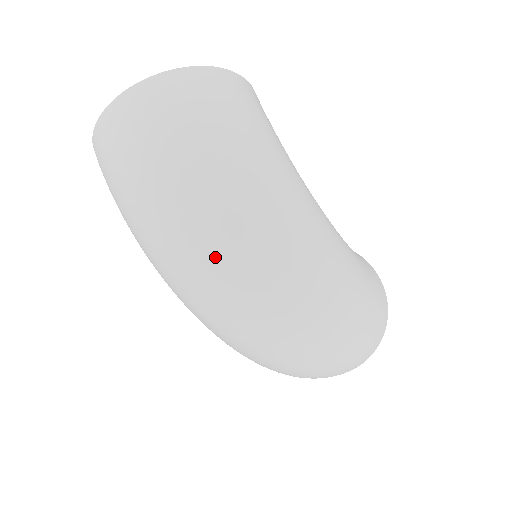
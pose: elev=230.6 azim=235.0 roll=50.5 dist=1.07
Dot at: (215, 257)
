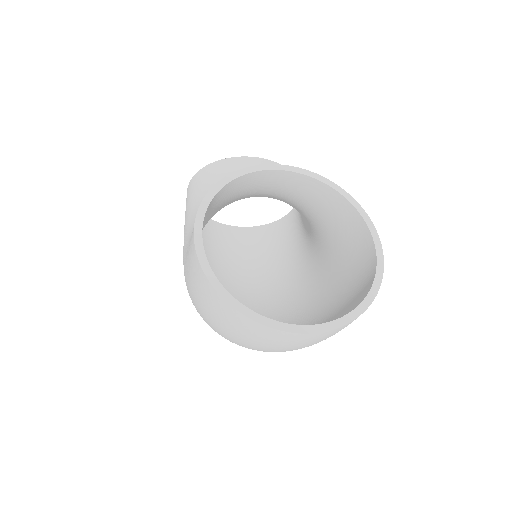
Dot at: occluded
